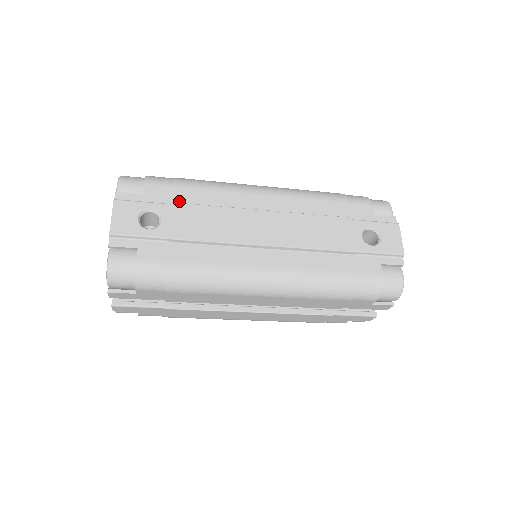
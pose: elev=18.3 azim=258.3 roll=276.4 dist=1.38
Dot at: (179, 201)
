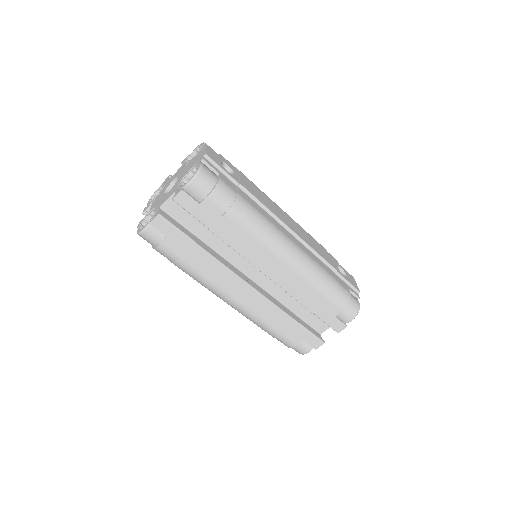
Dot at: occluded
